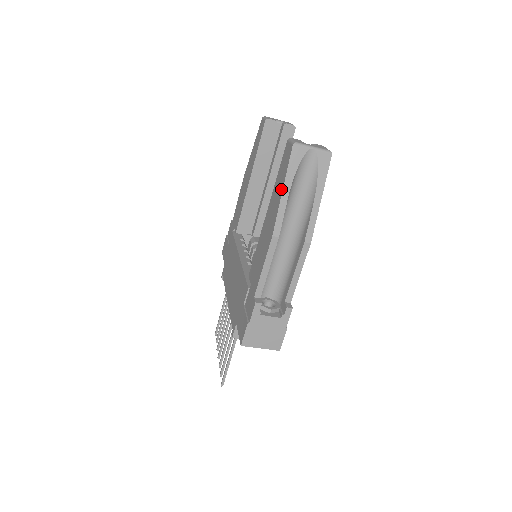
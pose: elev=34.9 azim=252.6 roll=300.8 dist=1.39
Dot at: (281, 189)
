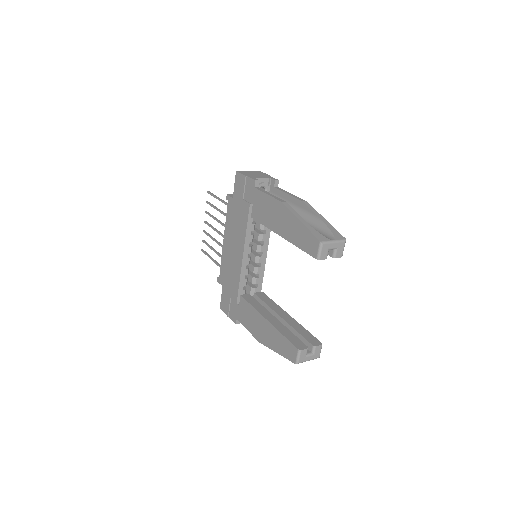
Dot at: (276, 350)
